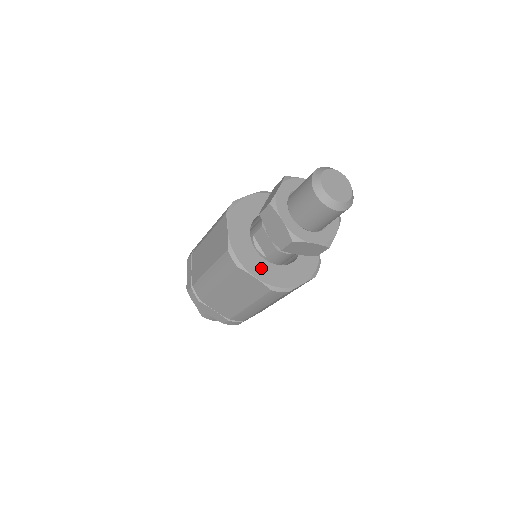
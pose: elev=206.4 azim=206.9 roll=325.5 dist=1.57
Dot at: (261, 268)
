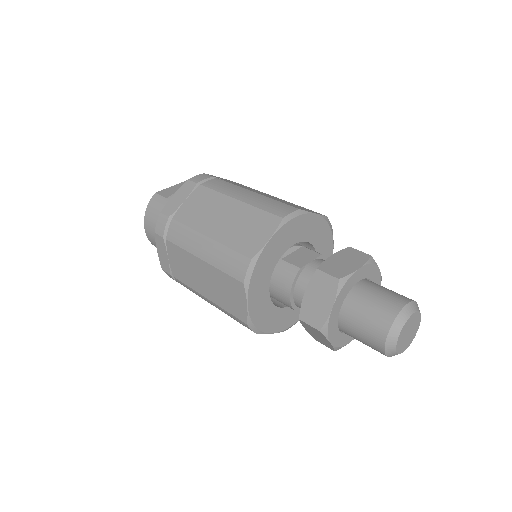
Dot at: occluded
